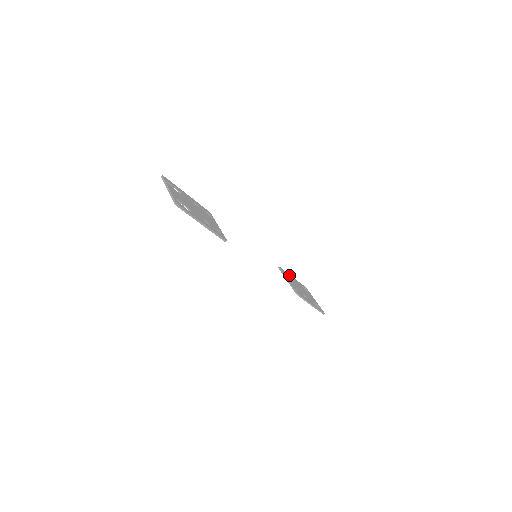
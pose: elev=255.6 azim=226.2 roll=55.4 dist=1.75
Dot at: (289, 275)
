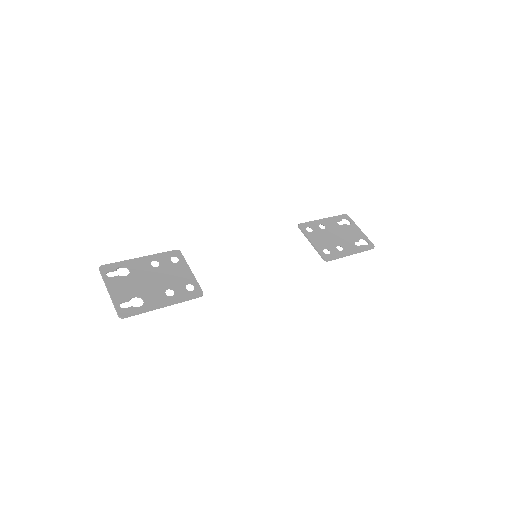
Dot at: (316, 223)
